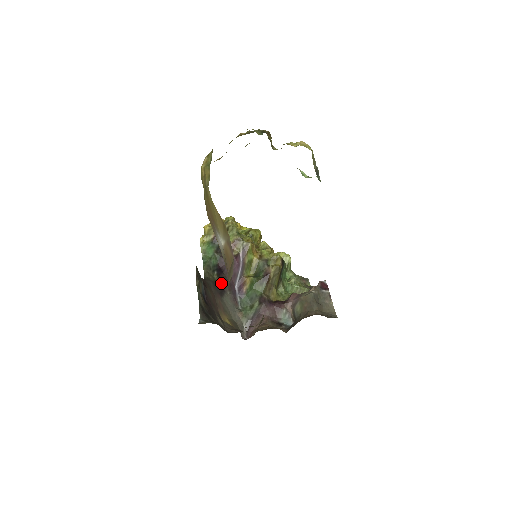
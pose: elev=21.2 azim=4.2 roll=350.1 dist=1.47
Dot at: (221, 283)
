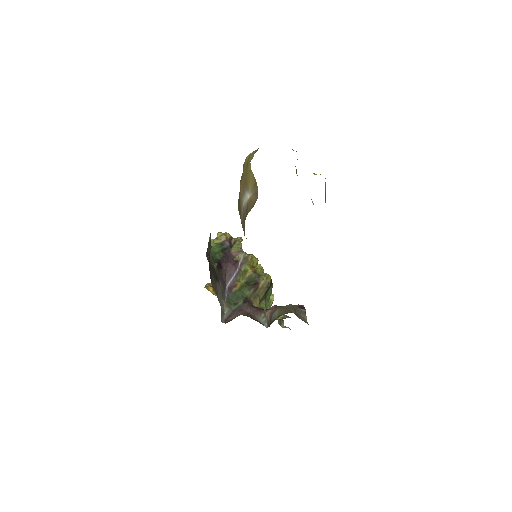
Dot at: (218, 274)
